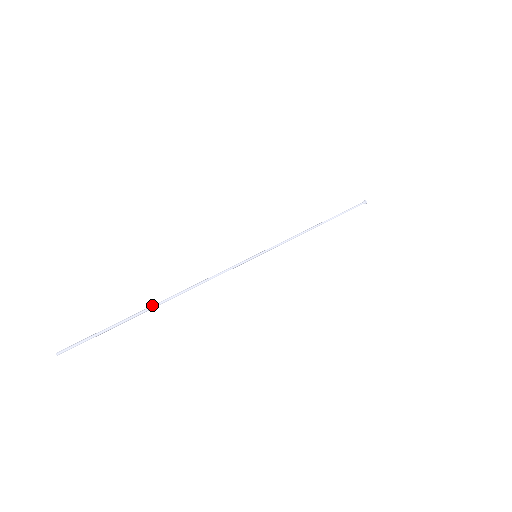
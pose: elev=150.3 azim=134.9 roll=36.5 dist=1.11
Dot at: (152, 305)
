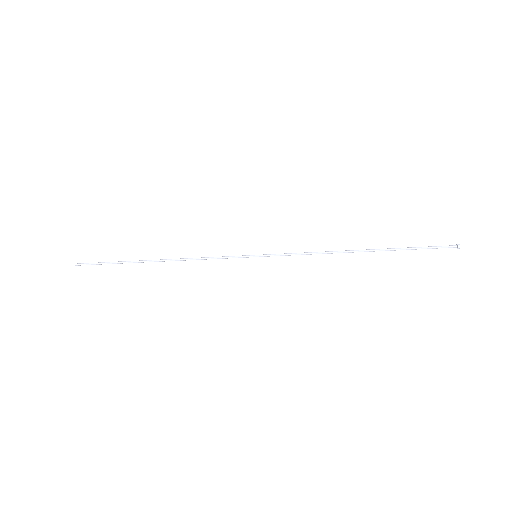
Dot at: (145, 260)
